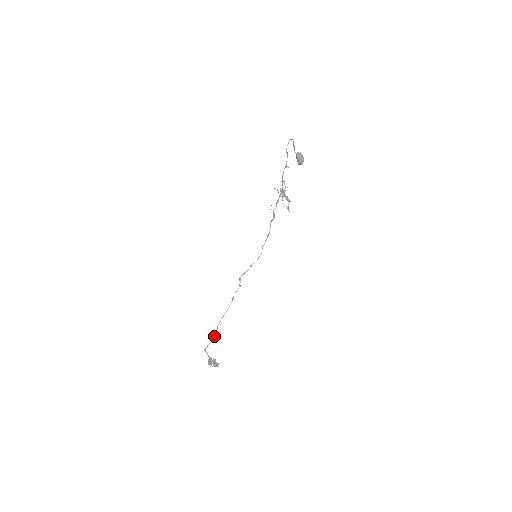
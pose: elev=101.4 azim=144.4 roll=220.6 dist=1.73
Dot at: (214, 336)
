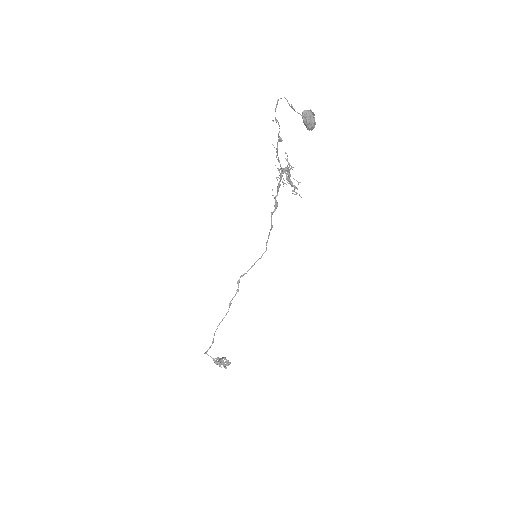
Dot at: (212, 343)
